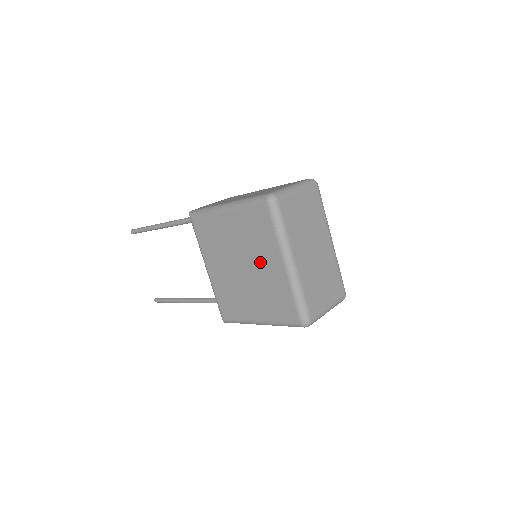
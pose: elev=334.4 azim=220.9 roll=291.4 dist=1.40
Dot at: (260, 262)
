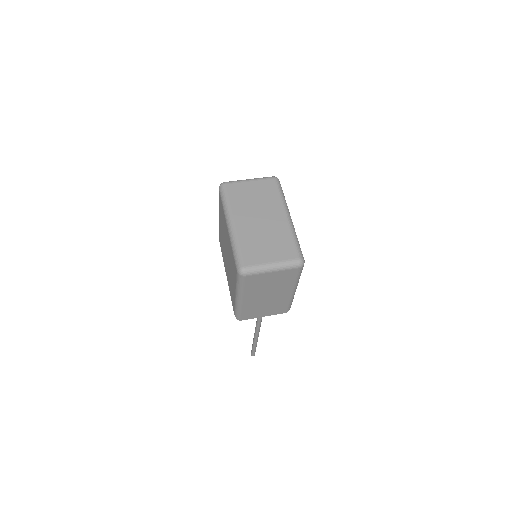
Dot at: (226, 239)
